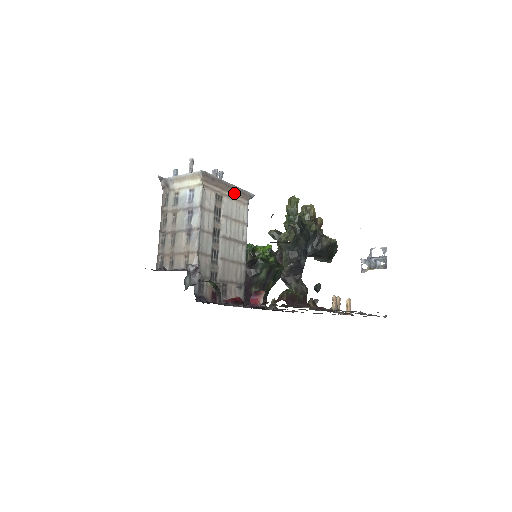
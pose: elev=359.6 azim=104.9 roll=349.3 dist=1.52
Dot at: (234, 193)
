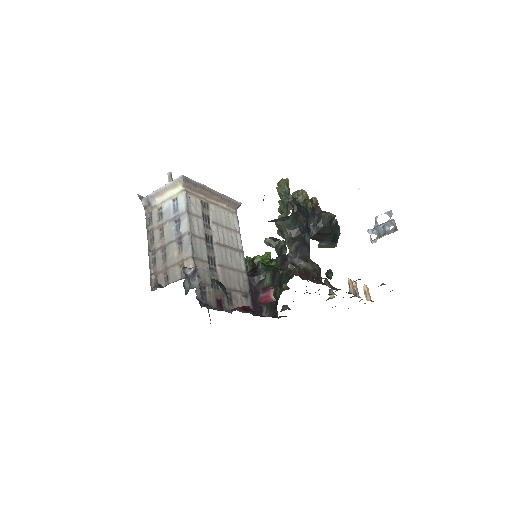
Dot at: (220, 201)
